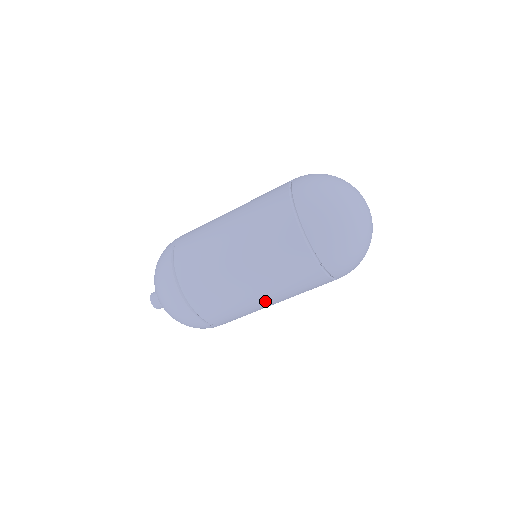
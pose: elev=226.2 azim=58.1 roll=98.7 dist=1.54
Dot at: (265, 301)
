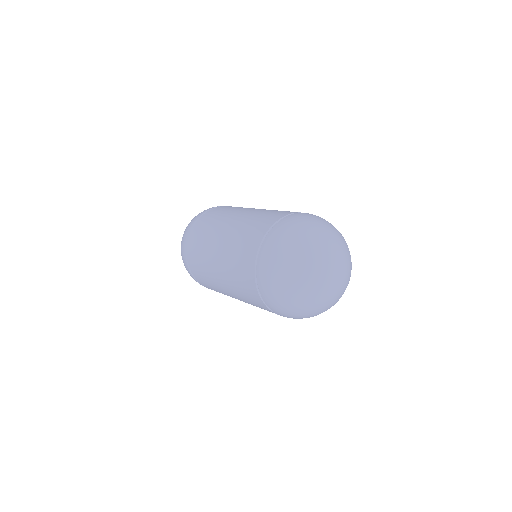
Dot at: occluded
